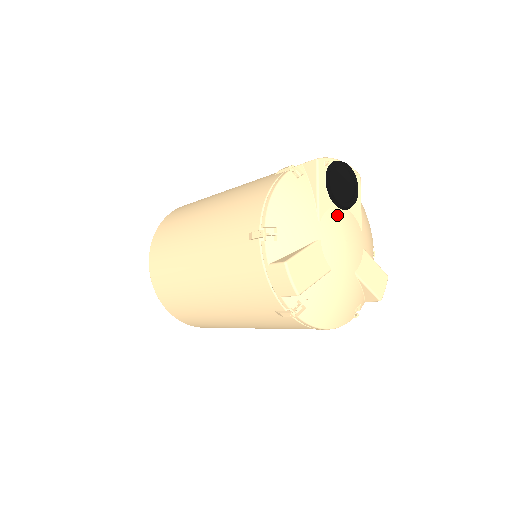
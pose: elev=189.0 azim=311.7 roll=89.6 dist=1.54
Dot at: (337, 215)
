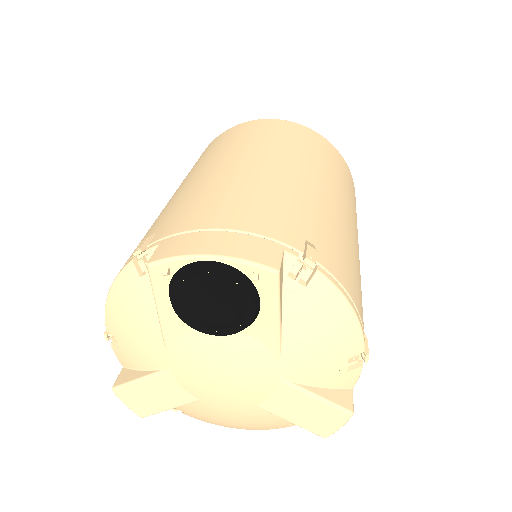
Dot at: (203, 343)
